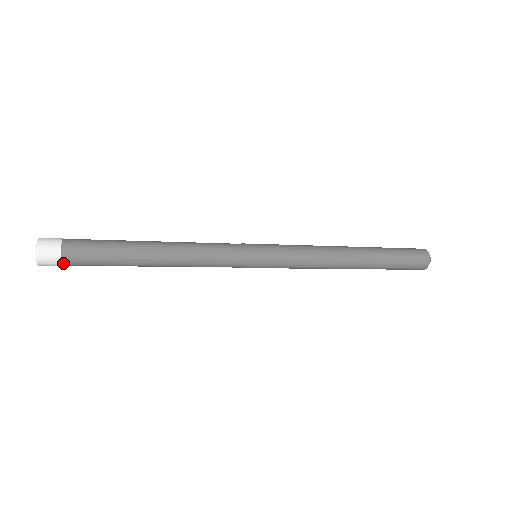
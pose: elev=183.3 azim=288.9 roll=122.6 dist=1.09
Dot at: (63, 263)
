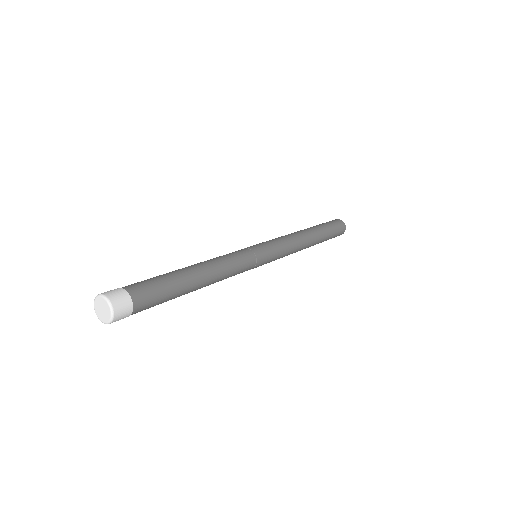
Dot at: (134, 306)
